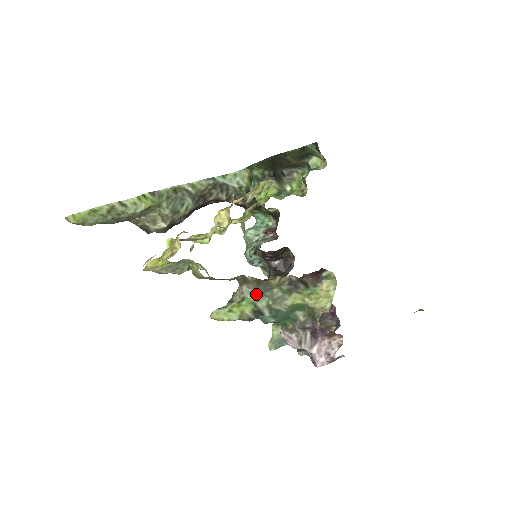
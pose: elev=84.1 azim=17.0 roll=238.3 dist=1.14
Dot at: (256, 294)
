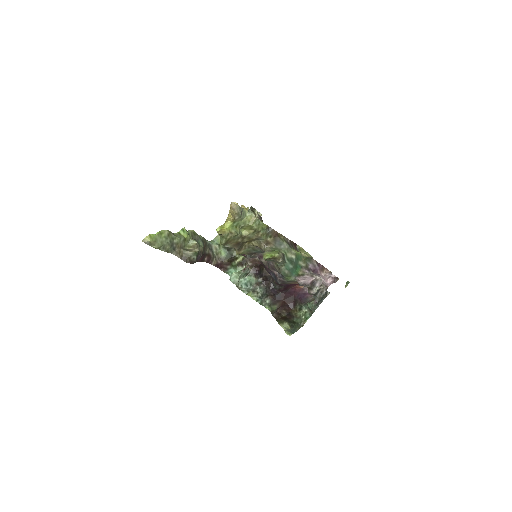
Dot at: (276, 249)
